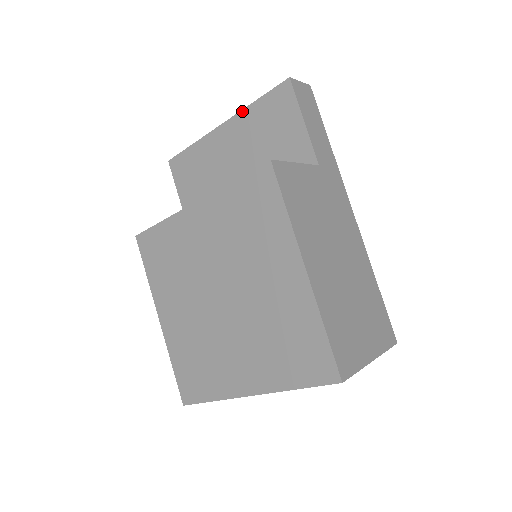
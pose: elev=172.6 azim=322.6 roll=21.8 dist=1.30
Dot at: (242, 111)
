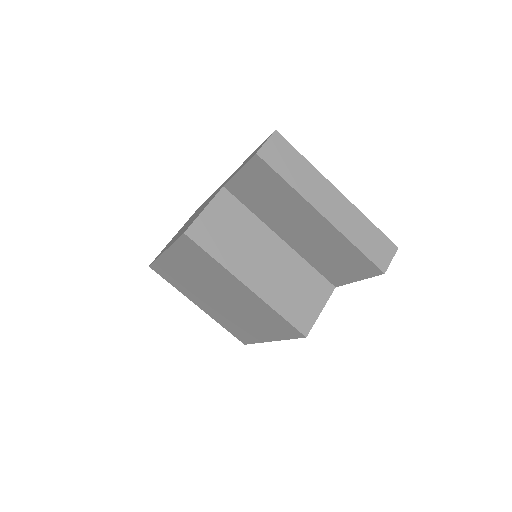
Dot at: (343, 236)
